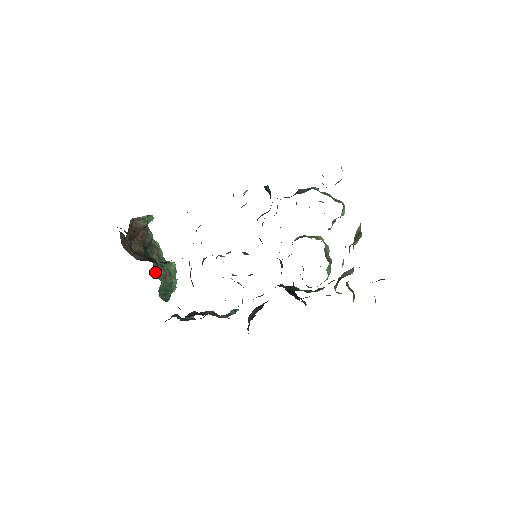
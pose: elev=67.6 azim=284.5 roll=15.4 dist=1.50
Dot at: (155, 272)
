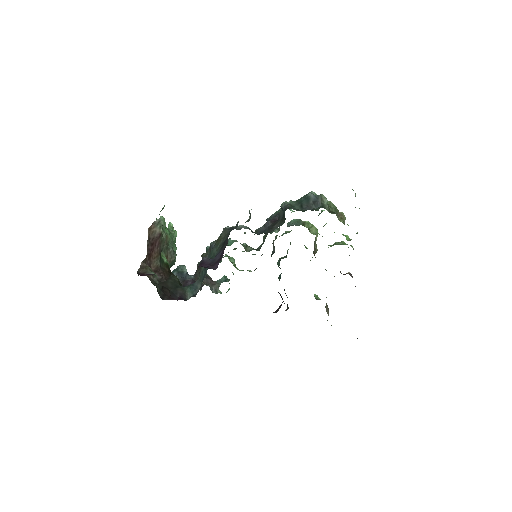
Dot at: occluded
